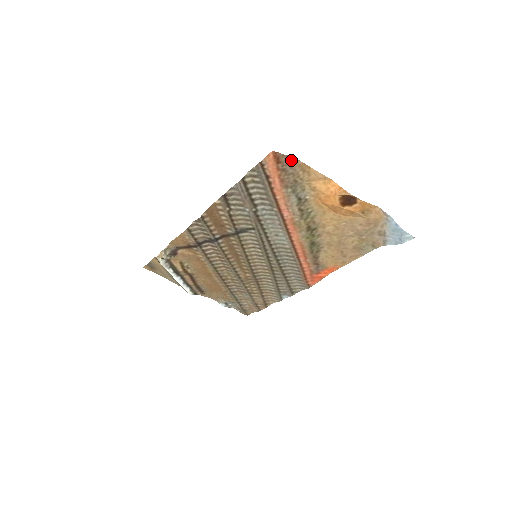
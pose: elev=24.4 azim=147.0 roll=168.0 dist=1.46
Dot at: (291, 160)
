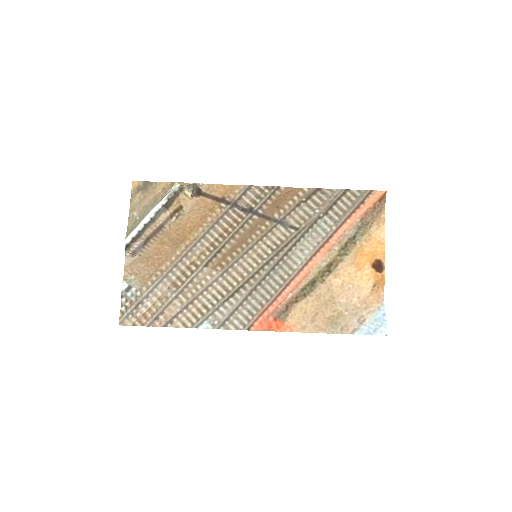
Dot at: (382, 209)
